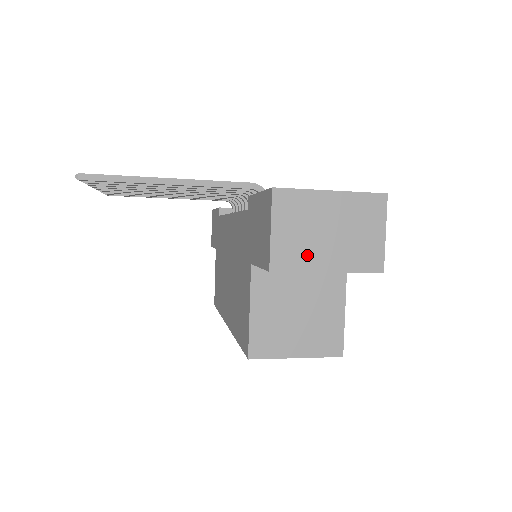
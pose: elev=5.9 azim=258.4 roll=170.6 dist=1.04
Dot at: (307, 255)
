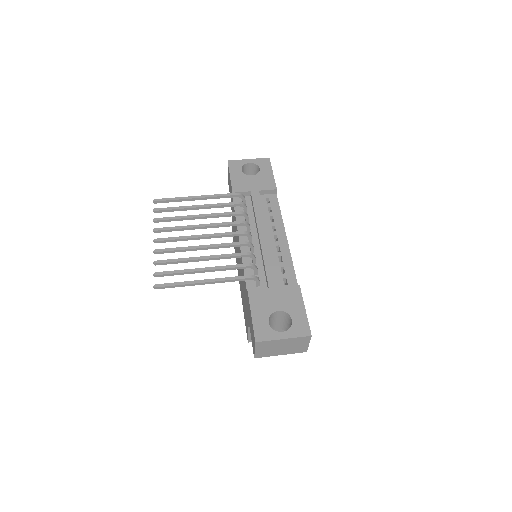
Dot at: (271, 353)
